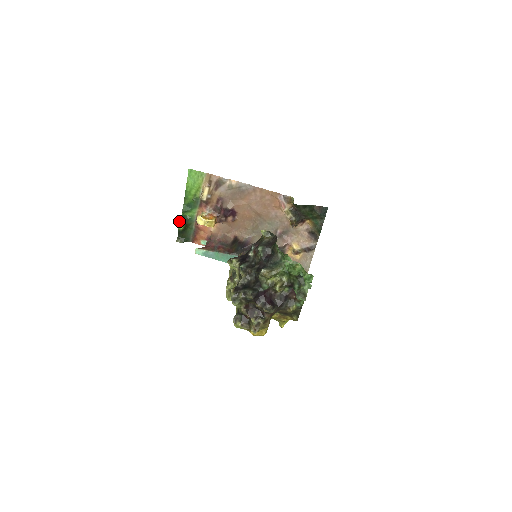
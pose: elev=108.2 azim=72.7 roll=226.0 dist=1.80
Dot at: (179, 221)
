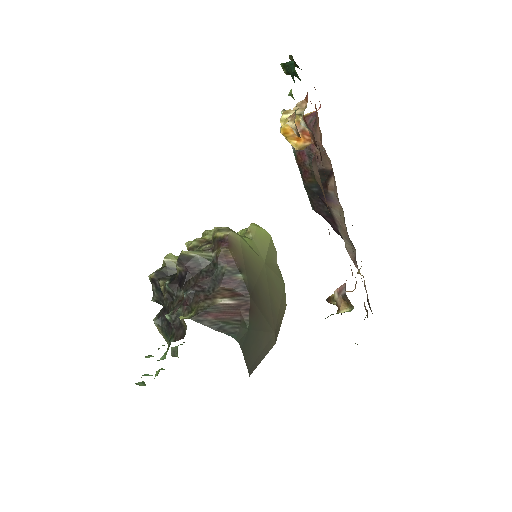
Dot at: (283, 63)
